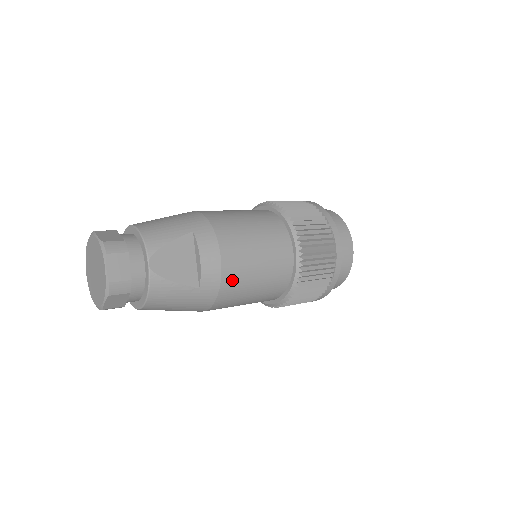
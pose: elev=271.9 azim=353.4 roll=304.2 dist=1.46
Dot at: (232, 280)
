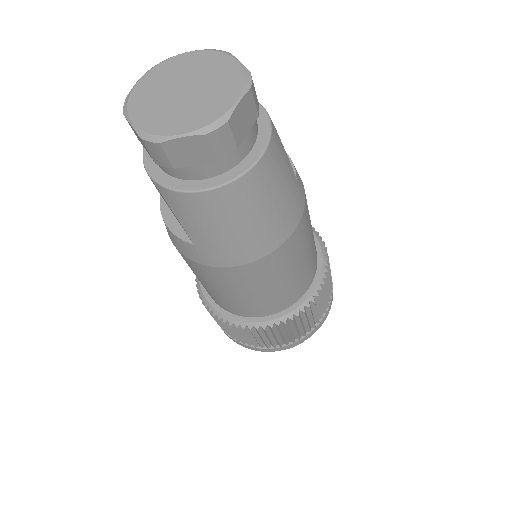
Dot at: (306, 200)
